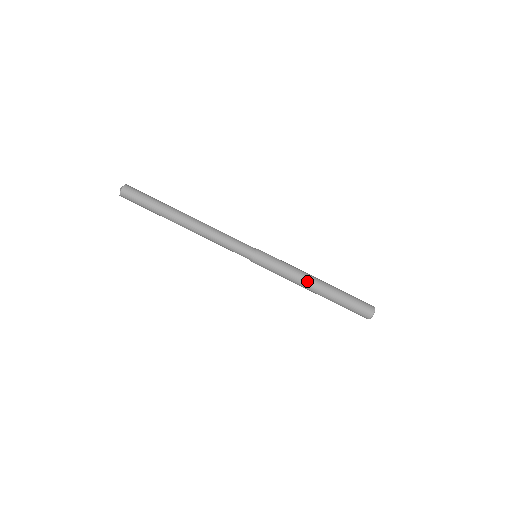
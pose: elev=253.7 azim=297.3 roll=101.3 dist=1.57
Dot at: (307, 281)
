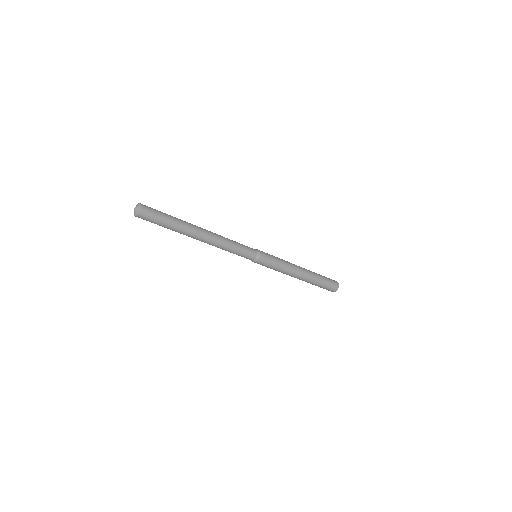
Dot at: (293, 275)
